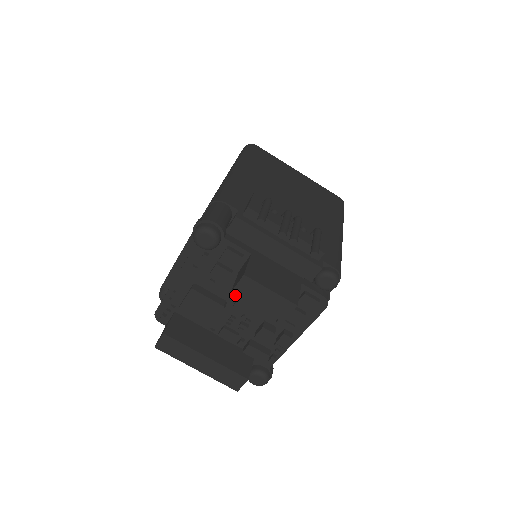
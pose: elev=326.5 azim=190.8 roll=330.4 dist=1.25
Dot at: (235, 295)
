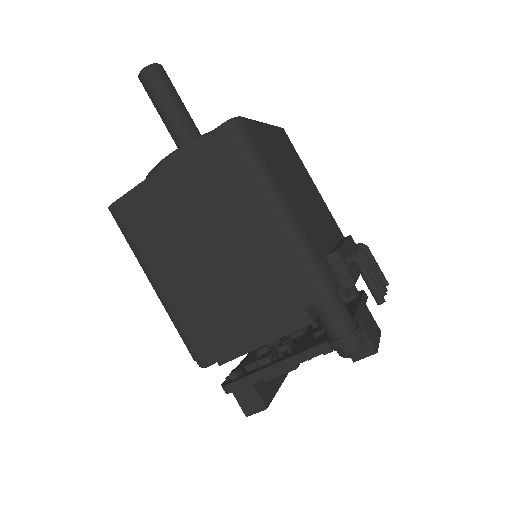
Dot at: (354, 361)
